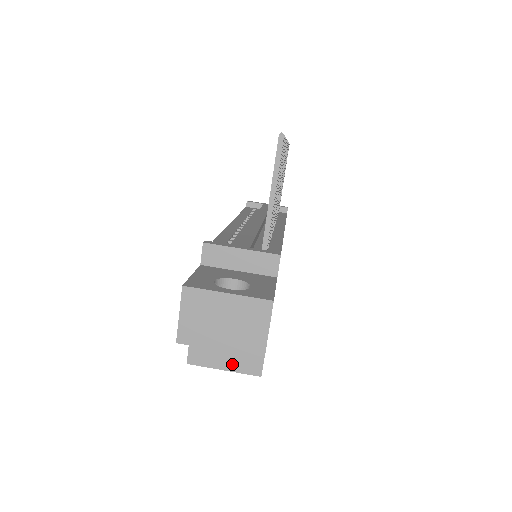
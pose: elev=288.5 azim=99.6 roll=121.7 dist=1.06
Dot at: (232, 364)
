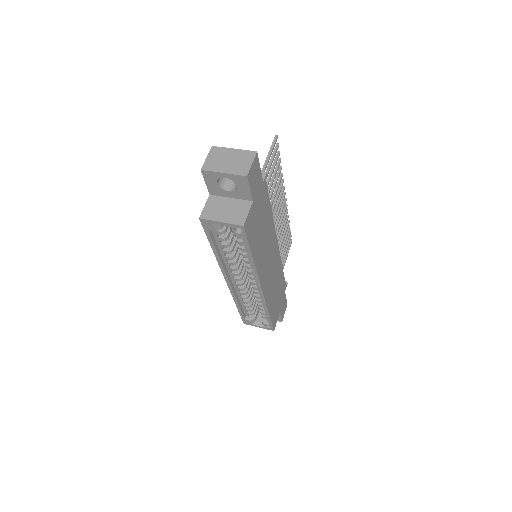
Dot at: (227, 219)
